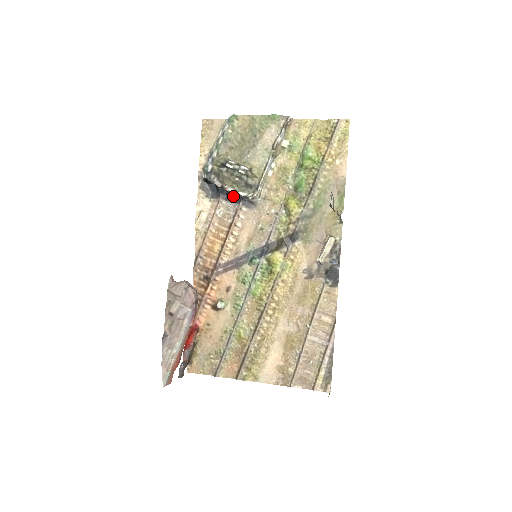
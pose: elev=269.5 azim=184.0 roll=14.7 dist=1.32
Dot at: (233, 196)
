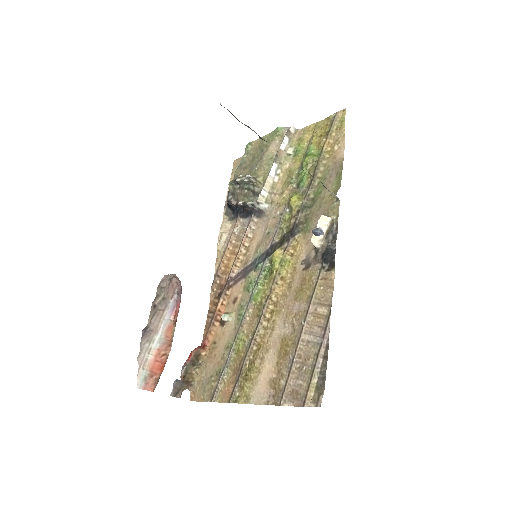
Dot at: (248, 212)
